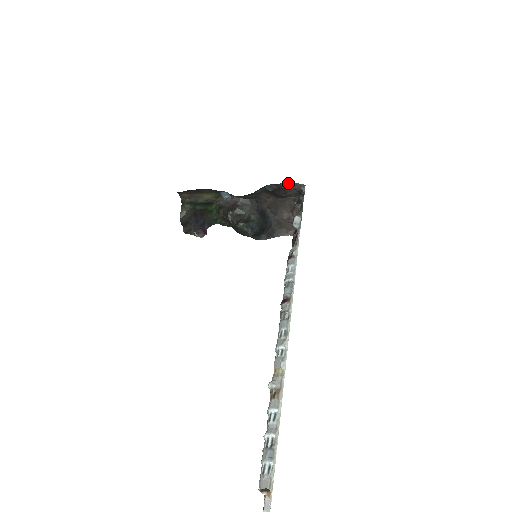
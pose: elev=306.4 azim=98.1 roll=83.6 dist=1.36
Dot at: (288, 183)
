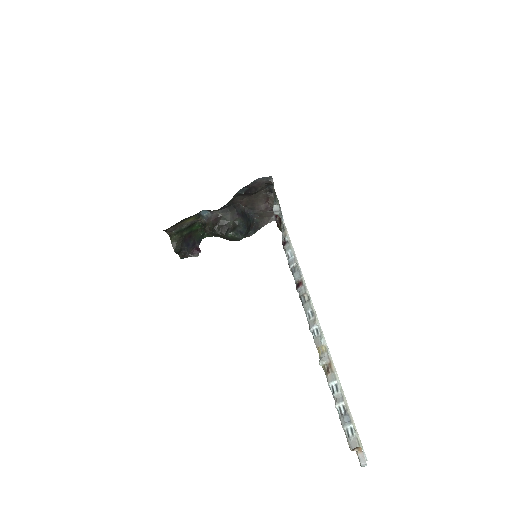
Dot at: (256, 180)
